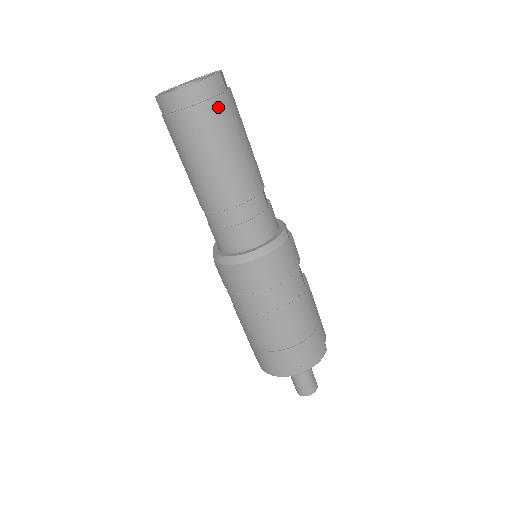
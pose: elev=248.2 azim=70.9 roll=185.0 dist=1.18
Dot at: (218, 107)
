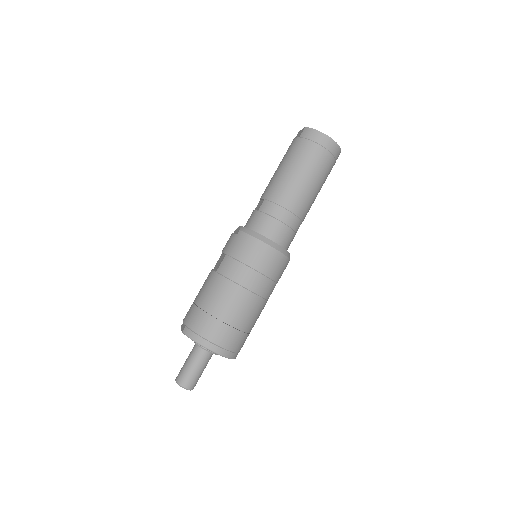
Dot at: (330, 161)
